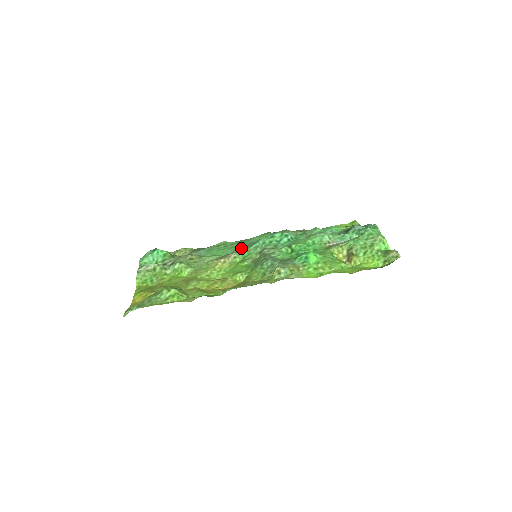
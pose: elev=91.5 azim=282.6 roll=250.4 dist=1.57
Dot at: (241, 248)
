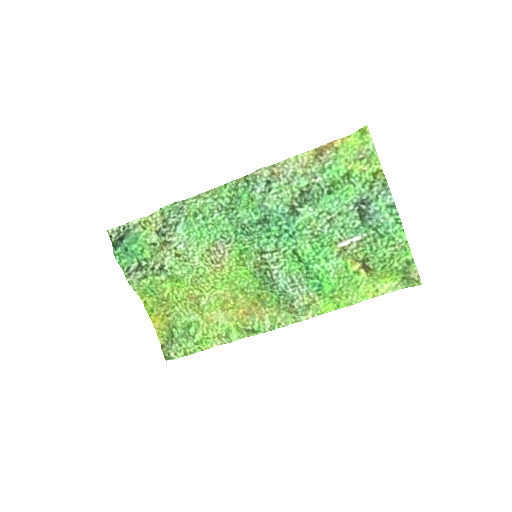
Dot at: (229, 230)
